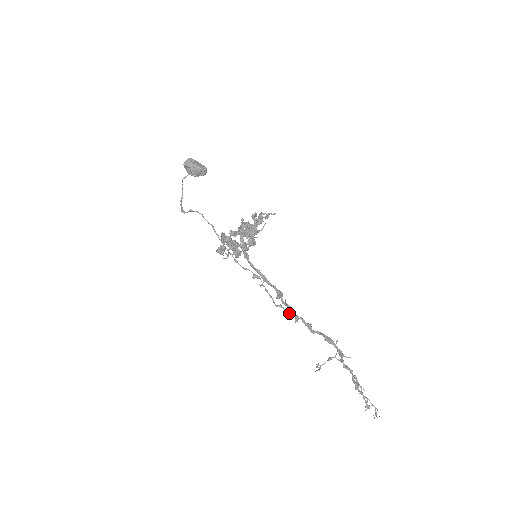
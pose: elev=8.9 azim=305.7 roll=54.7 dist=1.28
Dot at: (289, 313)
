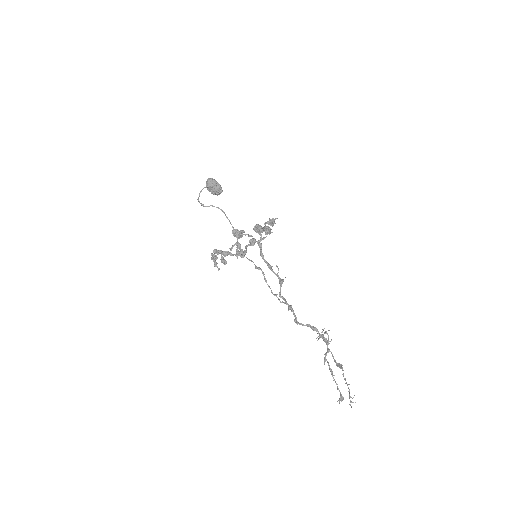
Dot at: (283, 302)
